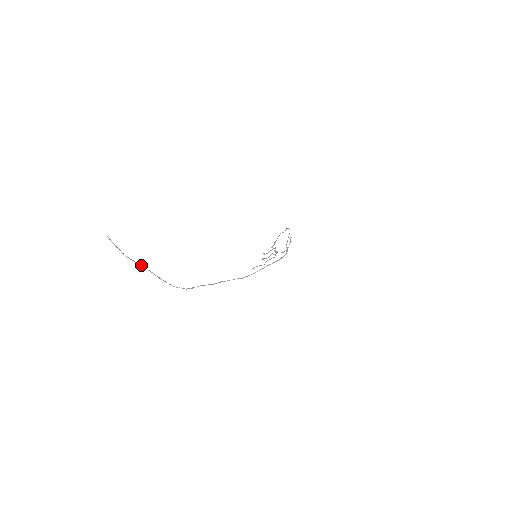
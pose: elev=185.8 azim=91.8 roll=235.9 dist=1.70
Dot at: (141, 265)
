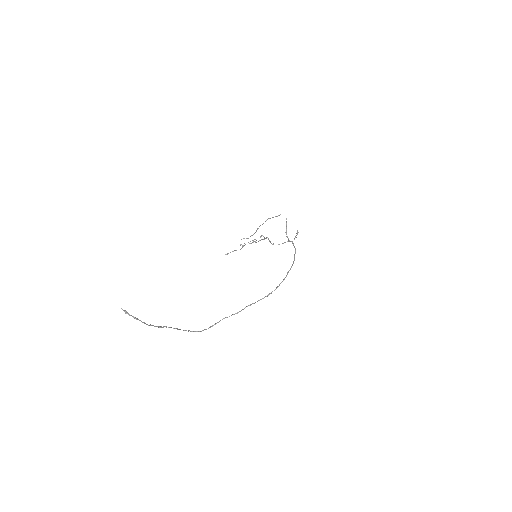
Dot at: occluded
